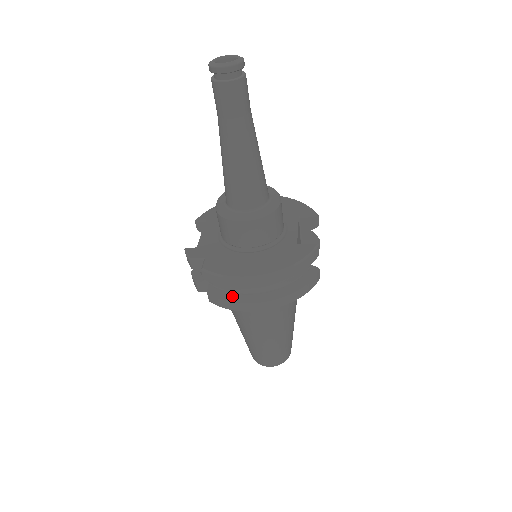
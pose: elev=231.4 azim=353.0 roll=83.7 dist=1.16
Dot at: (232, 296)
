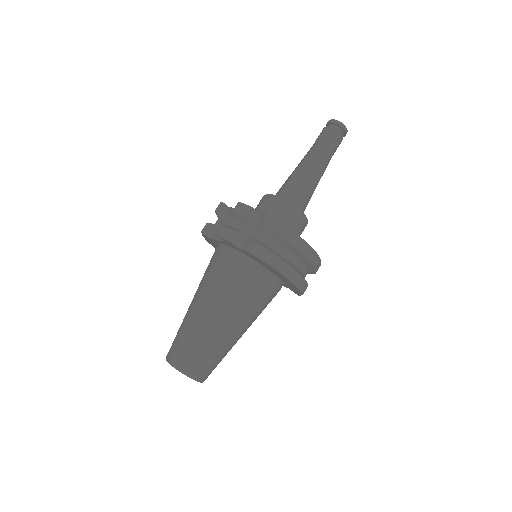
Dot at: (275, 252)
